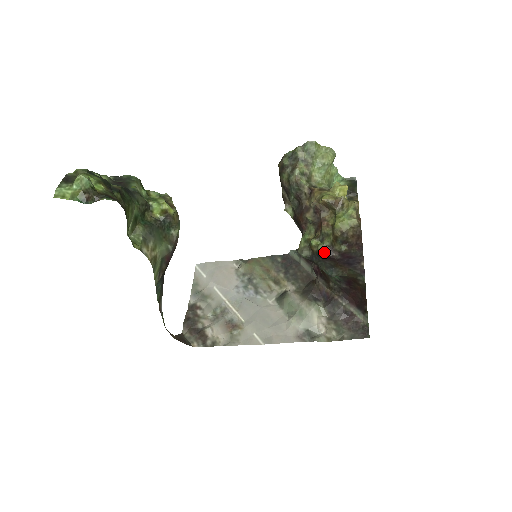
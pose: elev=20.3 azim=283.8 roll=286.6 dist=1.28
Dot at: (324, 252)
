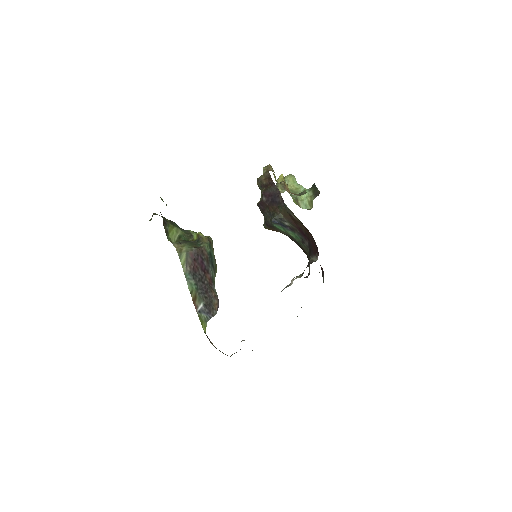
Dot at: (258, 203)
